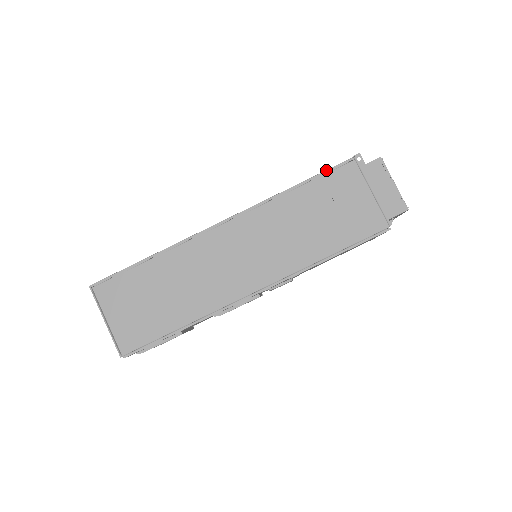
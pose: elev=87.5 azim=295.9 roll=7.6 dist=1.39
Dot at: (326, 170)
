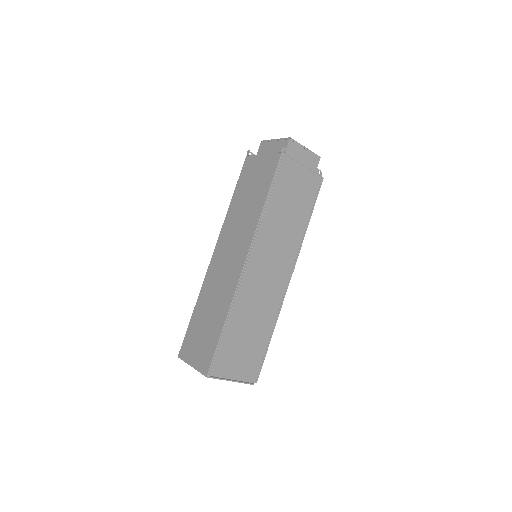
Dot at: (274, 175)
